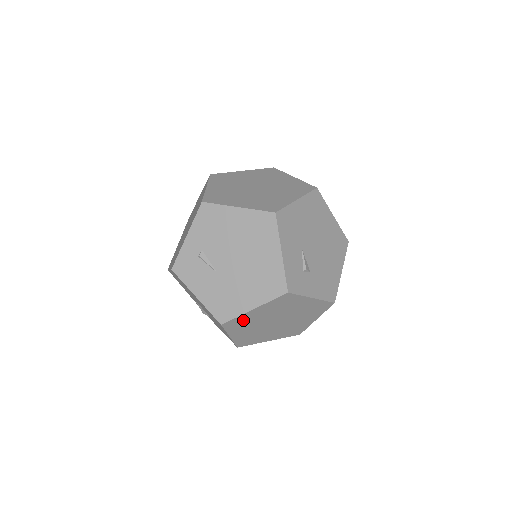
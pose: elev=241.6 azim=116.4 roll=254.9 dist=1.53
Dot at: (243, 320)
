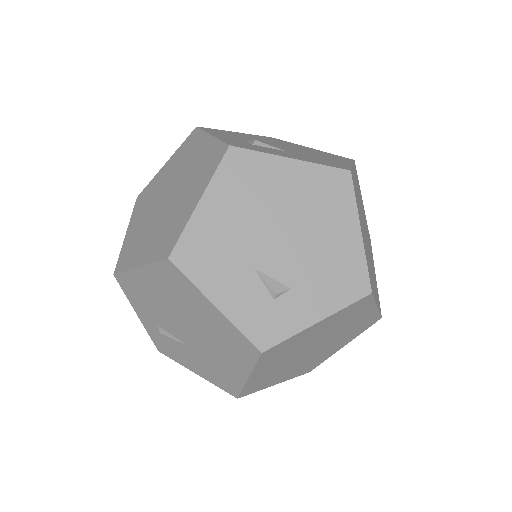
Dot at: (258, 381)
